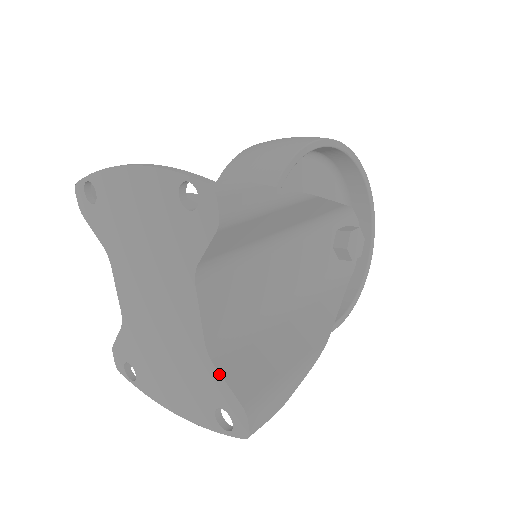
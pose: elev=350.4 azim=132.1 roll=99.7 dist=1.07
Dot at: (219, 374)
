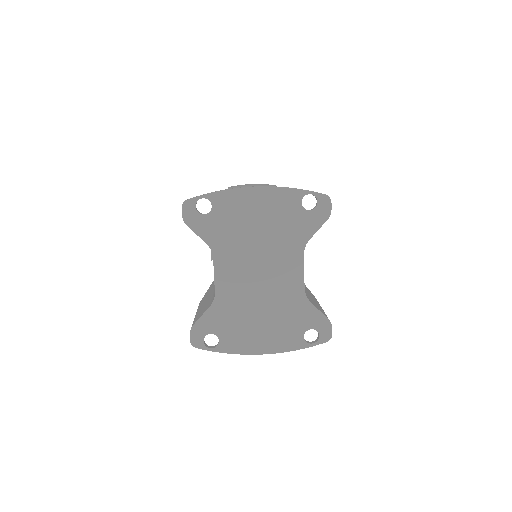
Dot at: (313, 306)
